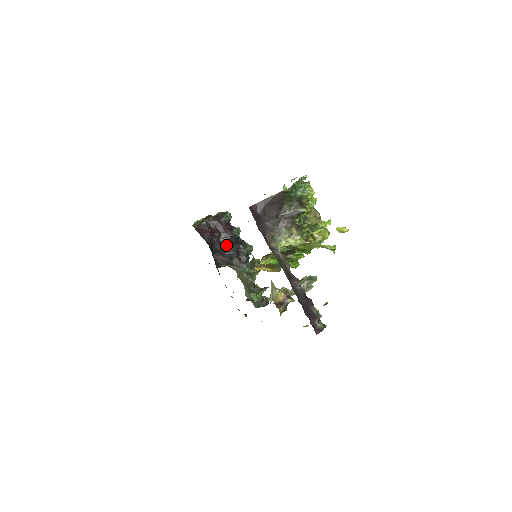
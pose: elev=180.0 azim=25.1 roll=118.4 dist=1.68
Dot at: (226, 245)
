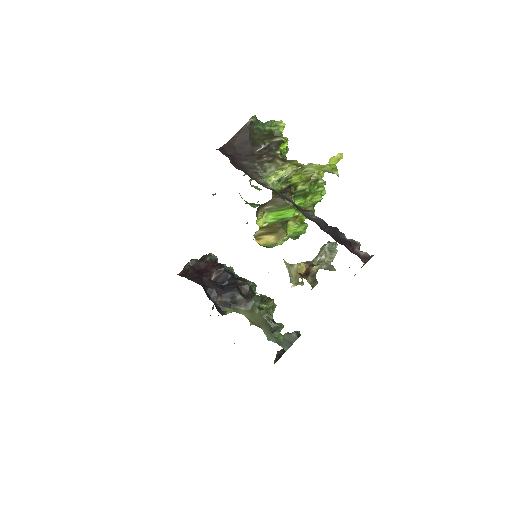
Dot at: (221, 284)
